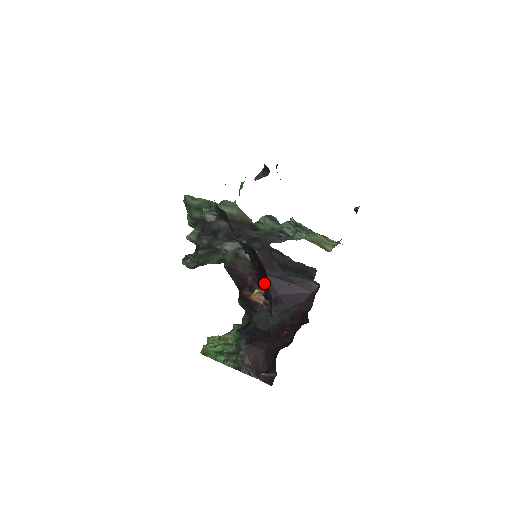
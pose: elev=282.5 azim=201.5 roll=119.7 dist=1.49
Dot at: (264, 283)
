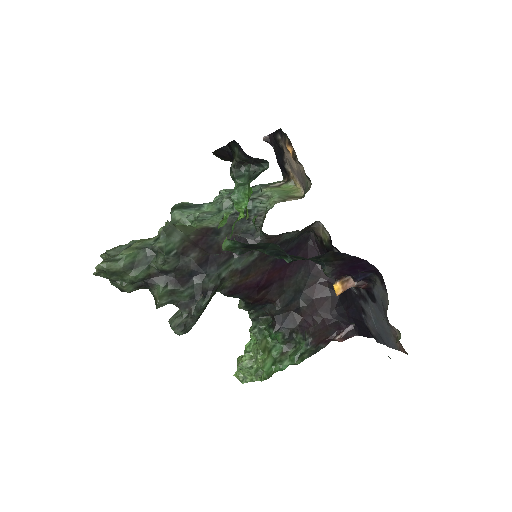
Dot at: (357, 271)
